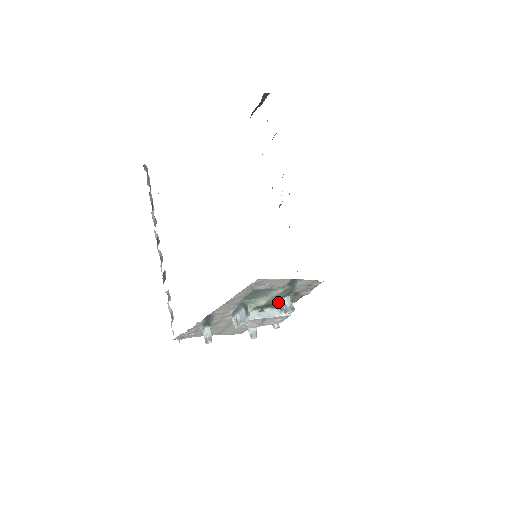
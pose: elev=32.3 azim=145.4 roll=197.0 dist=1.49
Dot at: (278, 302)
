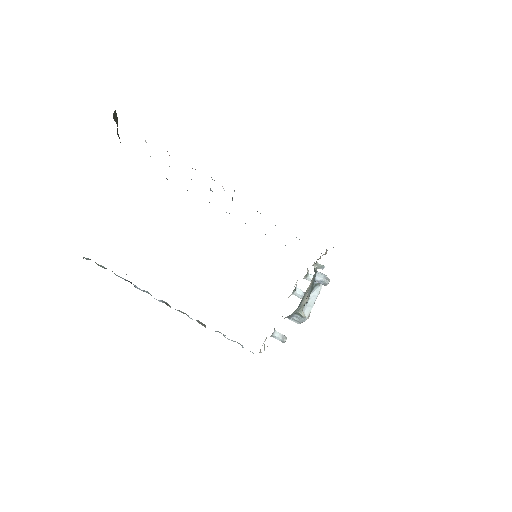
Dot at: (313, 284)
